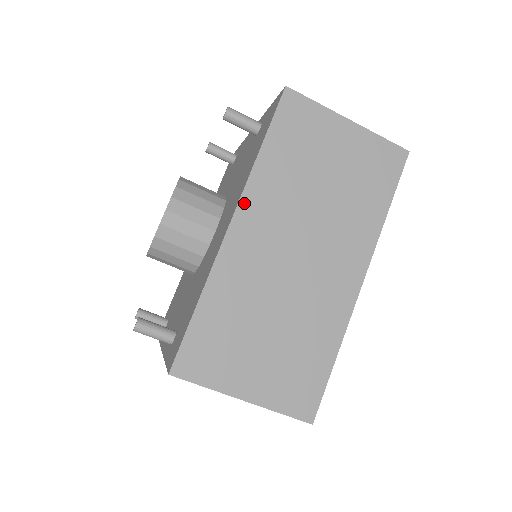
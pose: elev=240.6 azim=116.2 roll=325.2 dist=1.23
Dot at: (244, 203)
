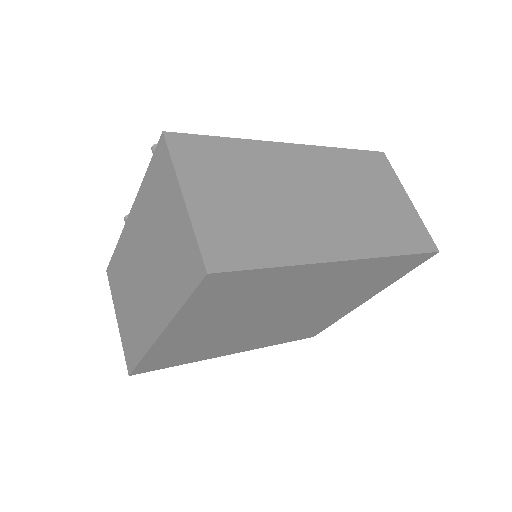
Dot at: (310, 148)
